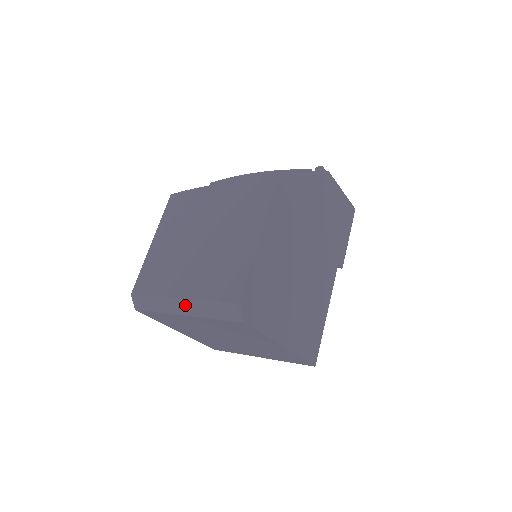
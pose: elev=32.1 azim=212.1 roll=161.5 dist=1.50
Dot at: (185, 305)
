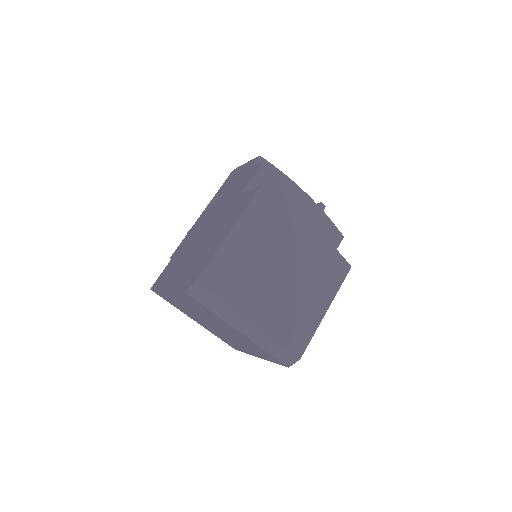
Dot at: (250, 329)
